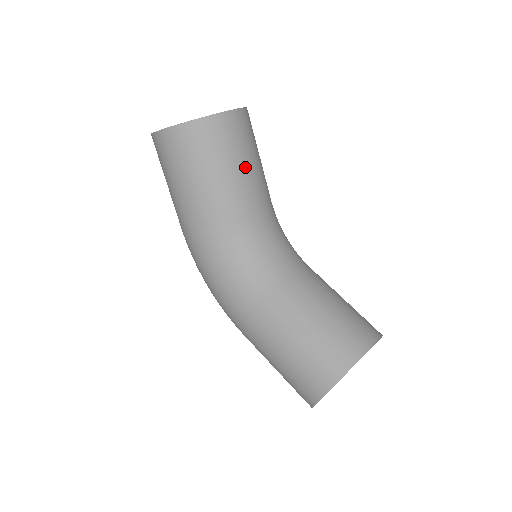
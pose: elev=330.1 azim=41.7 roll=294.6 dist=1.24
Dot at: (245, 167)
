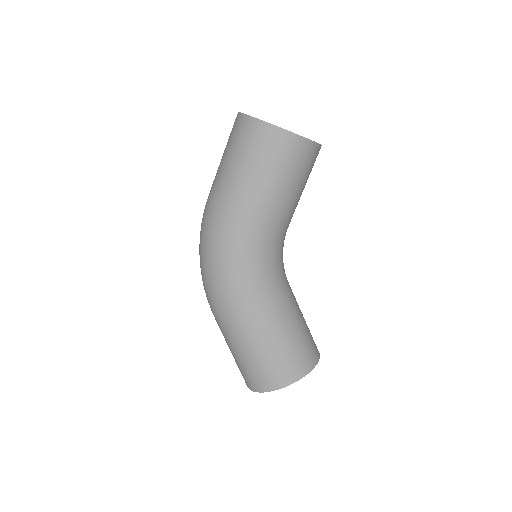
Dot at: occluded
